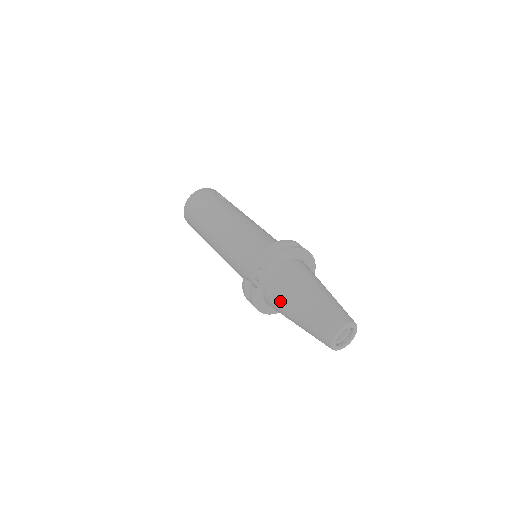
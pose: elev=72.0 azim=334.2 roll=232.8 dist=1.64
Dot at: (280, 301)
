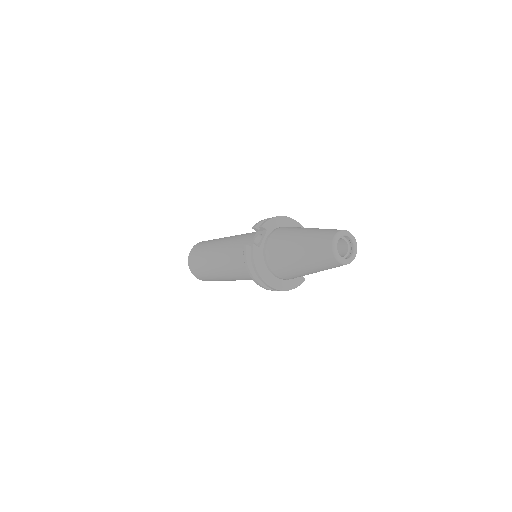
Dot at: (280, 247)
